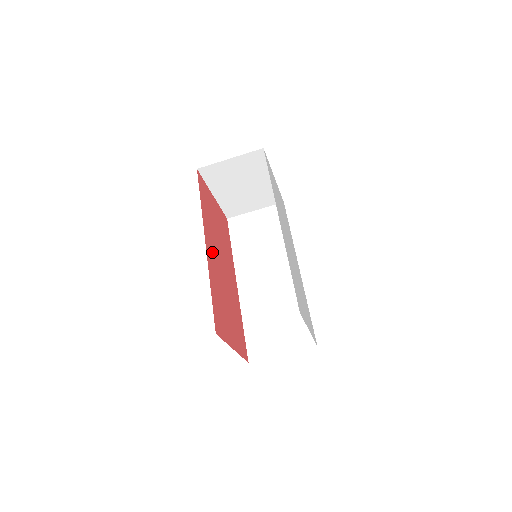
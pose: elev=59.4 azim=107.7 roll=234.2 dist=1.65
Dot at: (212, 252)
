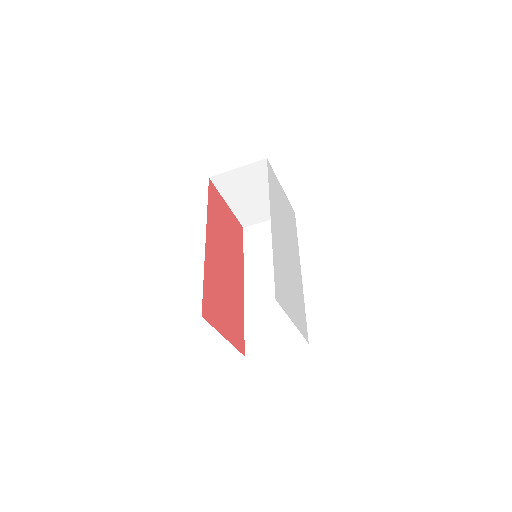
Dot at: (214, 249)
